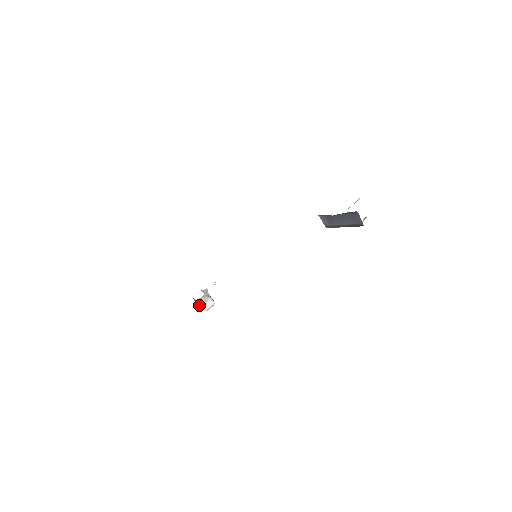
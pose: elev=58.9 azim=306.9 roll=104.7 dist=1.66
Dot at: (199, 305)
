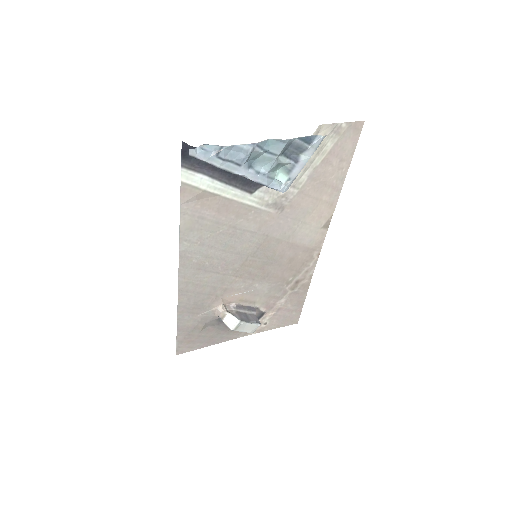
Dot at: occluded
